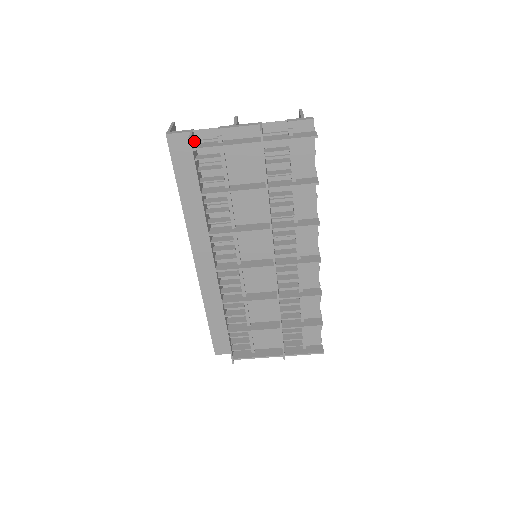
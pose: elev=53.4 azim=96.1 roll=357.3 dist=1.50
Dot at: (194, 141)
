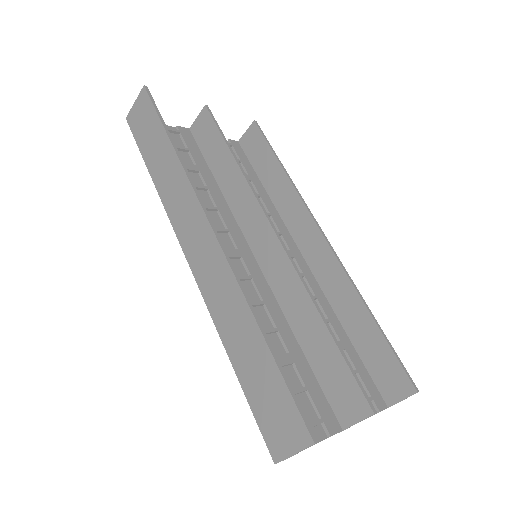
Dot at: occluded
